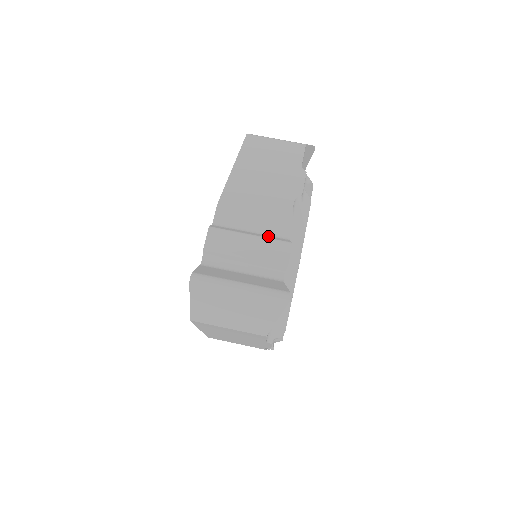
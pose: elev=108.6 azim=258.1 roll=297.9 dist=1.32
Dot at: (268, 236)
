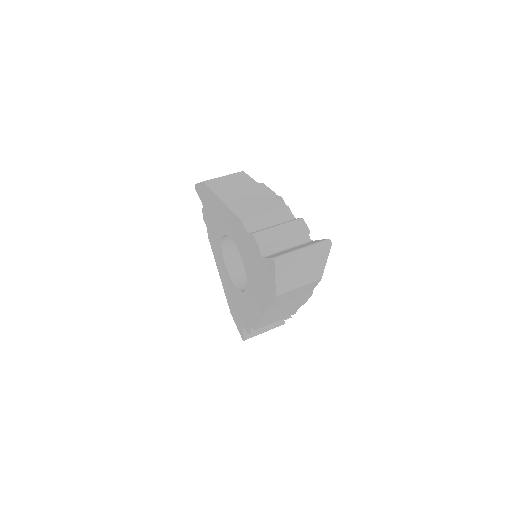
Dot at: (285, 222)
